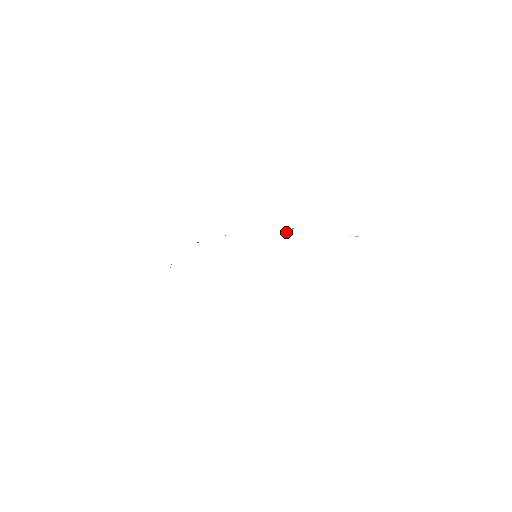
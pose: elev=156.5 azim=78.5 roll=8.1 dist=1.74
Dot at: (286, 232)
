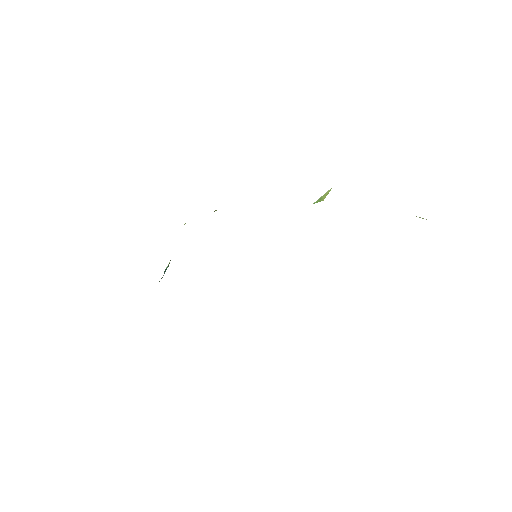
Dot at: occluded
